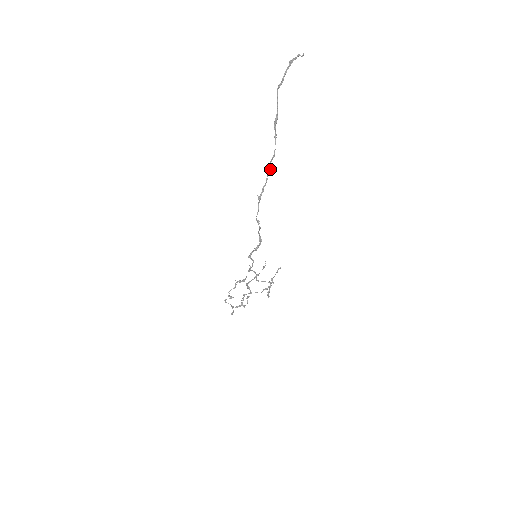
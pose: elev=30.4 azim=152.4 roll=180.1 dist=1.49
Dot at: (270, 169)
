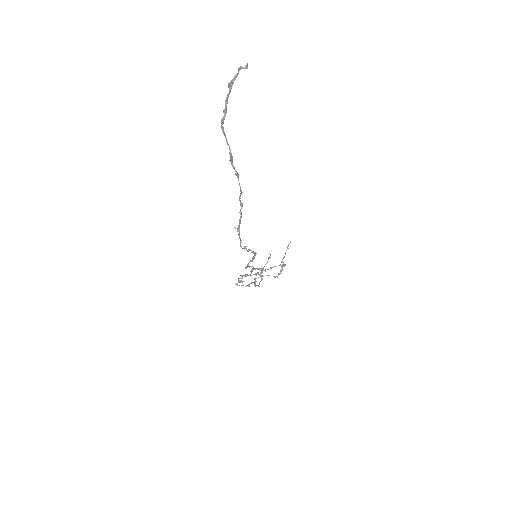
Dot at: (241, 205)
